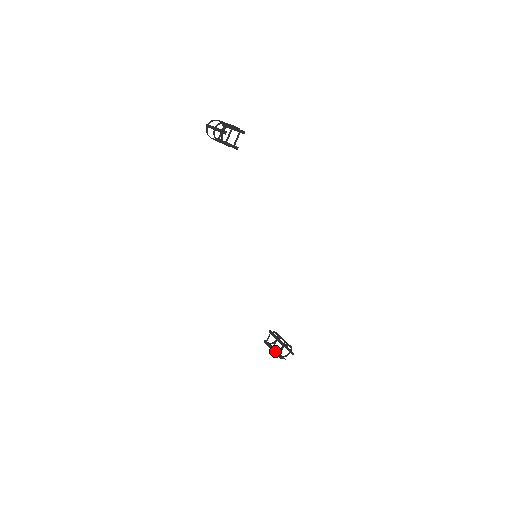
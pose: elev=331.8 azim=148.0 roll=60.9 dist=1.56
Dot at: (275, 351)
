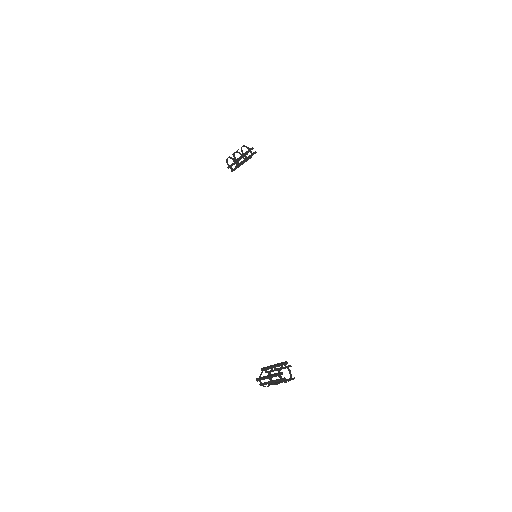
Dot at: (272, 374)
